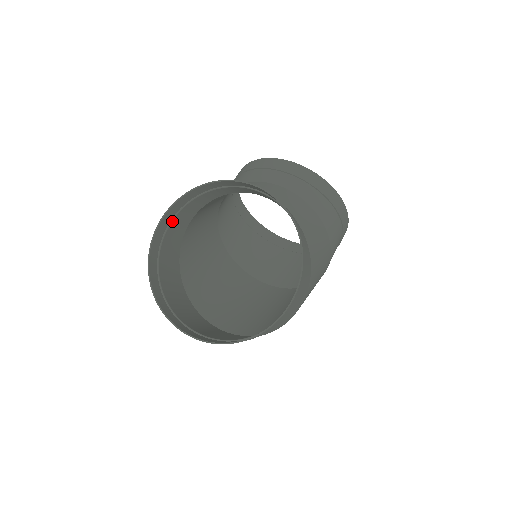
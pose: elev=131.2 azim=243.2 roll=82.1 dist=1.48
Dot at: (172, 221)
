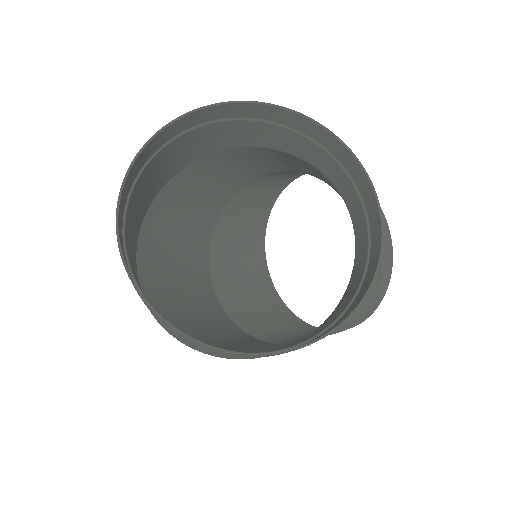
Dot at: (241, 120)
